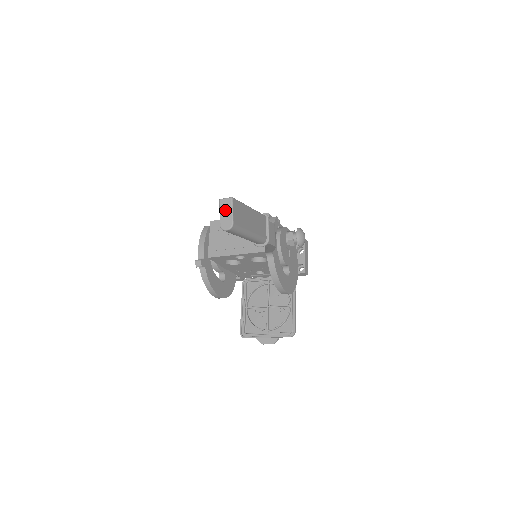
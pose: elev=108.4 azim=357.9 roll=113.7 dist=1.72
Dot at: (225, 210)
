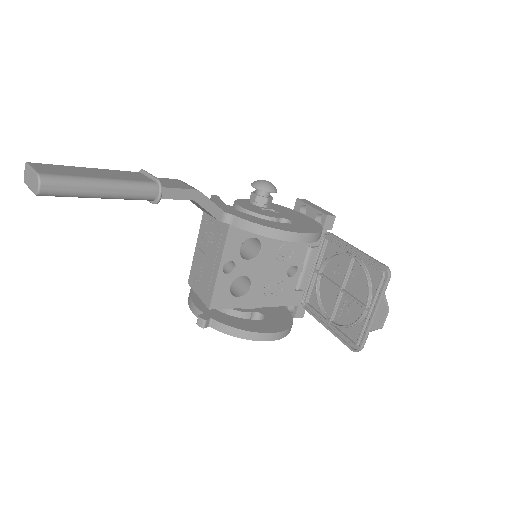
Dot at: (29, 179)
